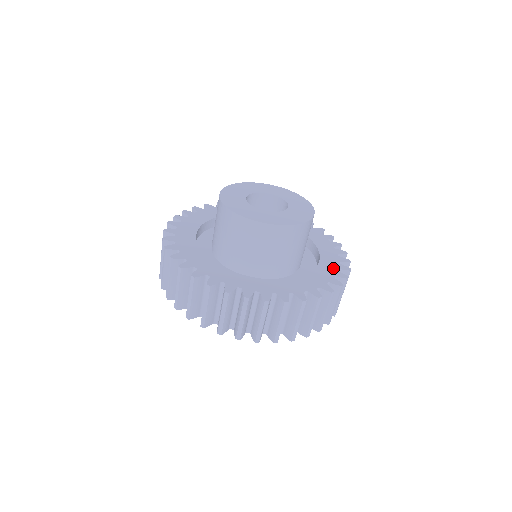
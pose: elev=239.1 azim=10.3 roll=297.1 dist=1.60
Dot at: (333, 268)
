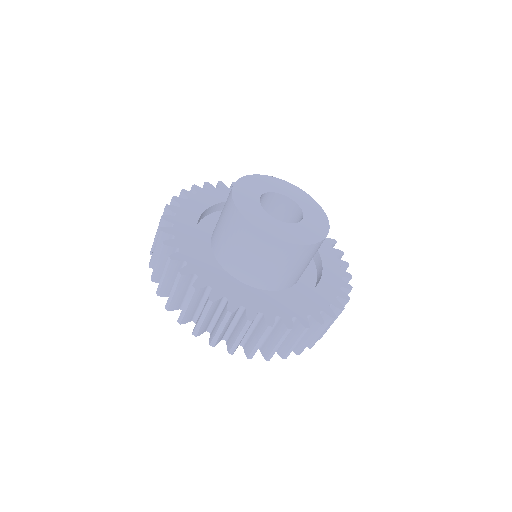
Dot at: (305, 310)
